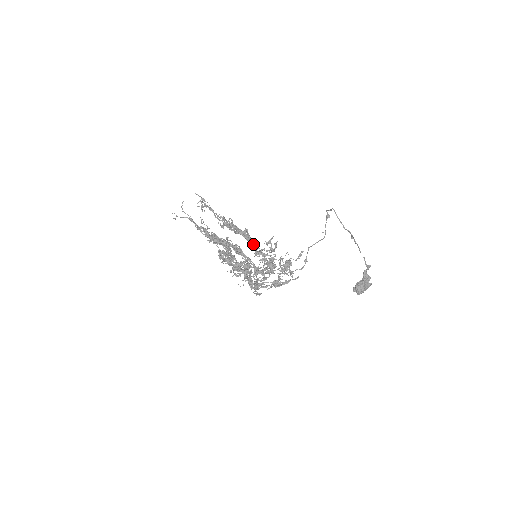
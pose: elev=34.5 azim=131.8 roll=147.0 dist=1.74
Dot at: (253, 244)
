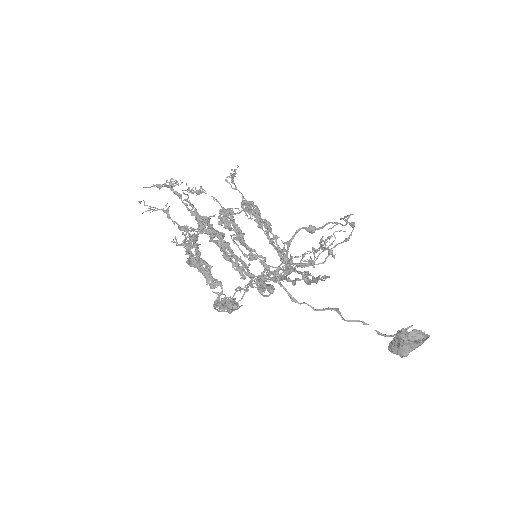
Dot at: (232, 262)
